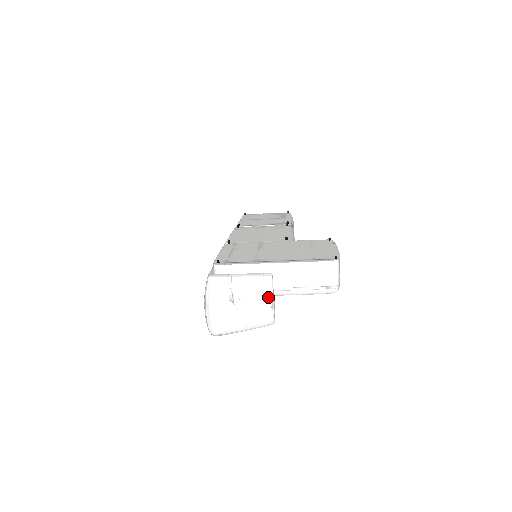
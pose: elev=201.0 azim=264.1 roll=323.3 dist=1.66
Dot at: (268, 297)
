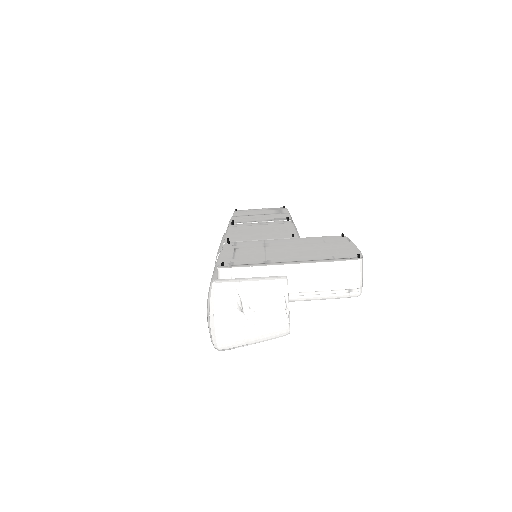
Dot at: (283, 304)
